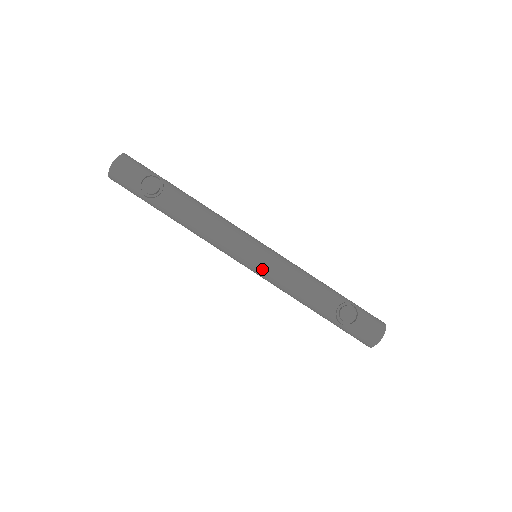
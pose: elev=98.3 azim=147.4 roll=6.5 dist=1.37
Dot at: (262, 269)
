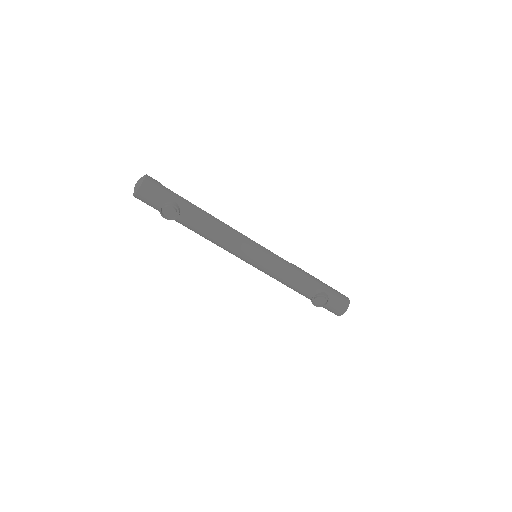
Dot at: (259, 269)
